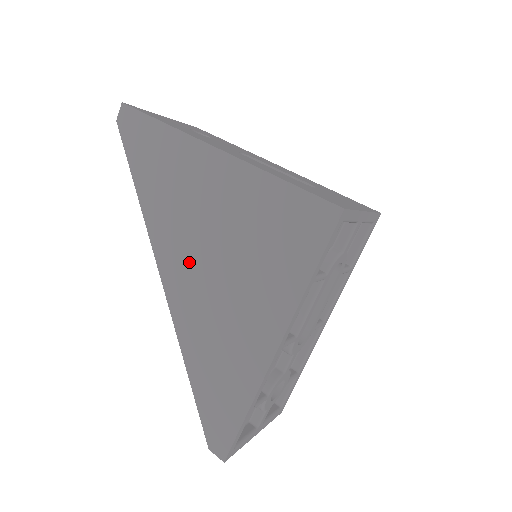
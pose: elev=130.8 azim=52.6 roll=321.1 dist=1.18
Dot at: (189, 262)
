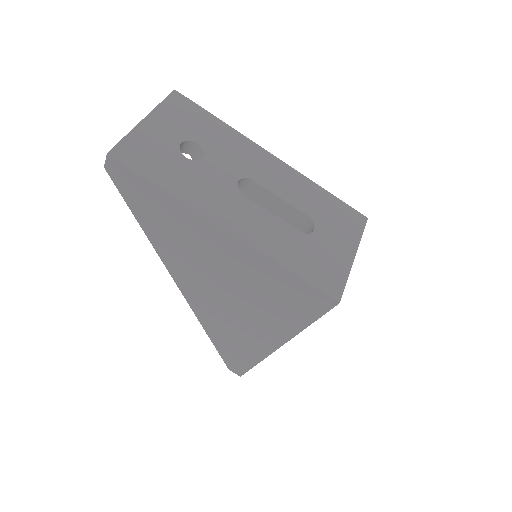
Dot at: (204, 288)
